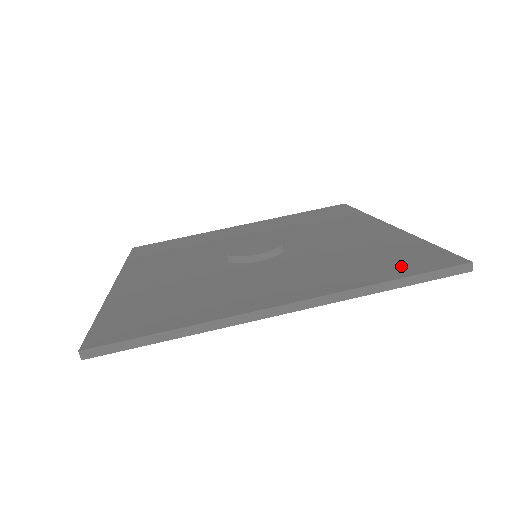
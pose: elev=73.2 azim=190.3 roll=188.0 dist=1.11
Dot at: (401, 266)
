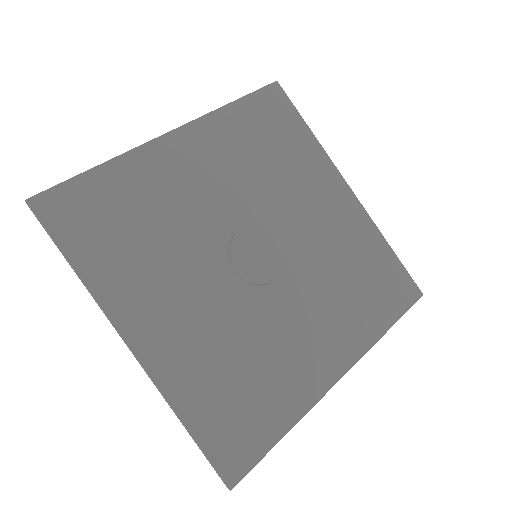
Dot at: (220, 427)
